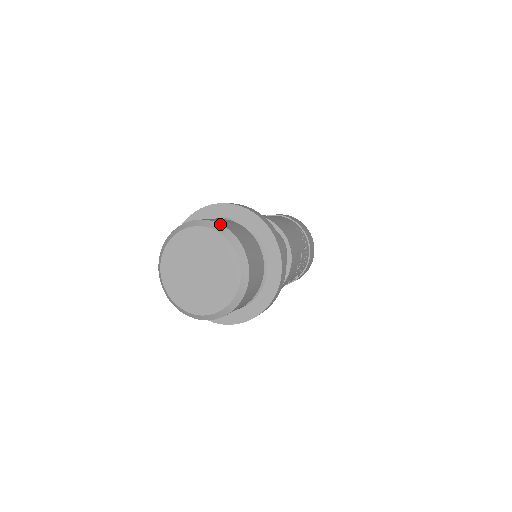
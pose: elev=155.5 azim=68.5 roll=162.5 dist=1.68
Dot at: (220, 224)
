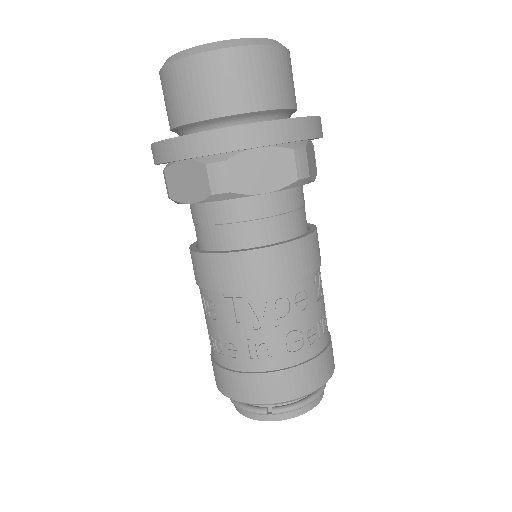
Dot at: occluded
